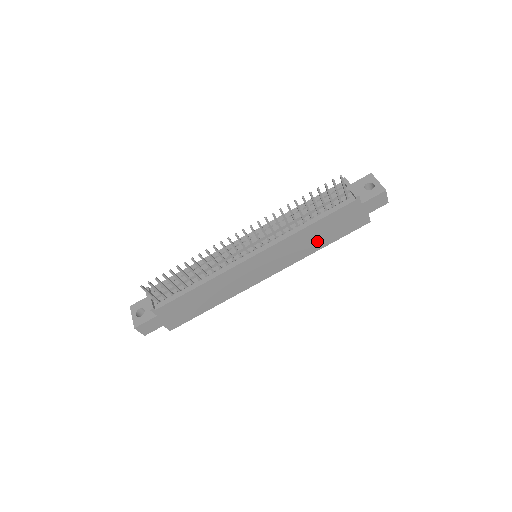
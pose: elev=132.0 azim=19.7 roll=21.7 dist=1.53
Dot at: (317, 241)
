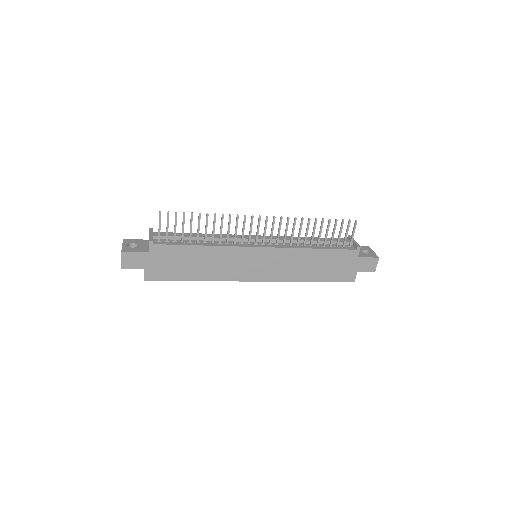
Dot at: (310, 271)
